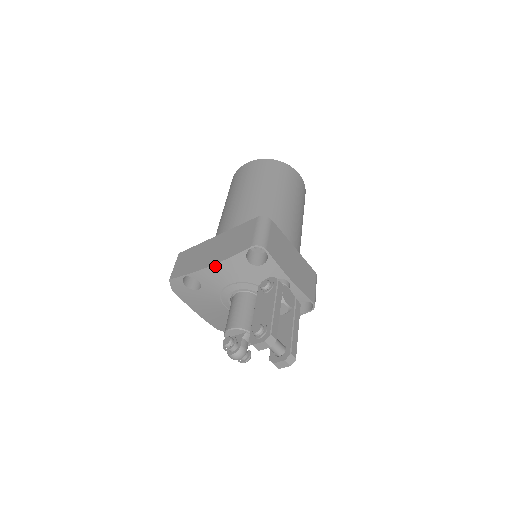
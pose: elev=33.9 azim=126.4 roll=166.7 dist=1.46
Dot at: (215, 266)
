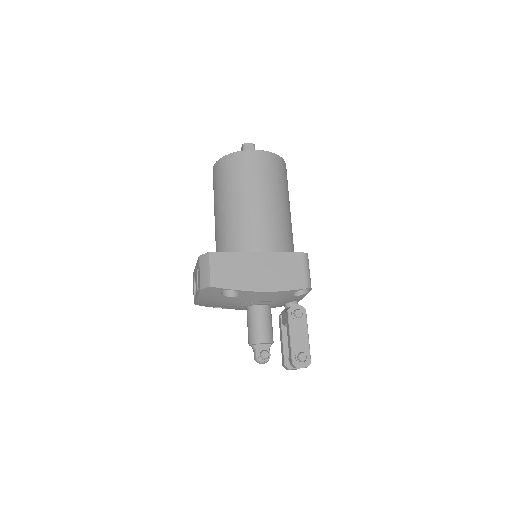
Dot at: (267, 292)
